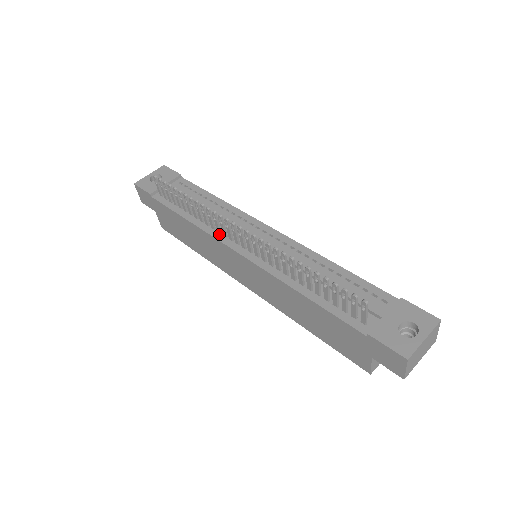
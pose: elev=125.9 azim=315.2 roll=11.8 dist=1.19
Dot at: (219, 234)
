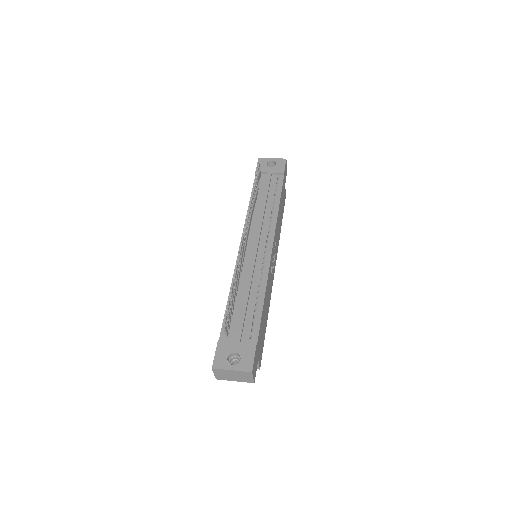
Dot at: occluded
